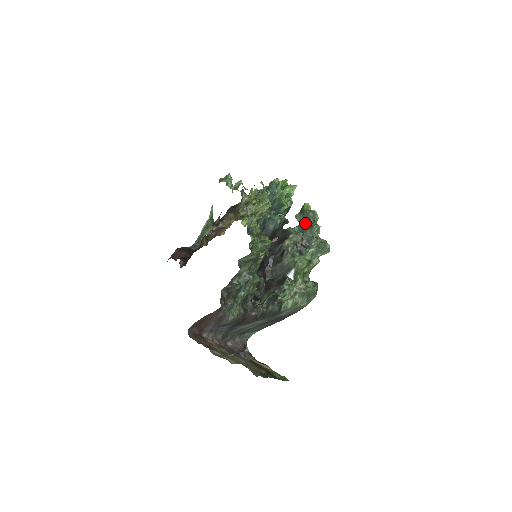
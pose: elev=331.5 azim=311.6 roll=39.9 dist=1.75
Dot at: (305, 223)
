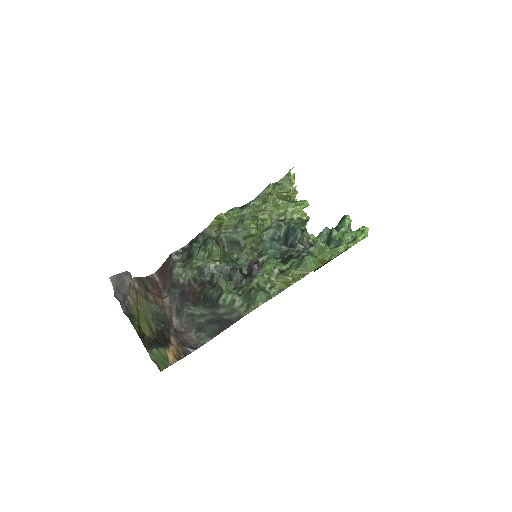
Dot at: occluded
